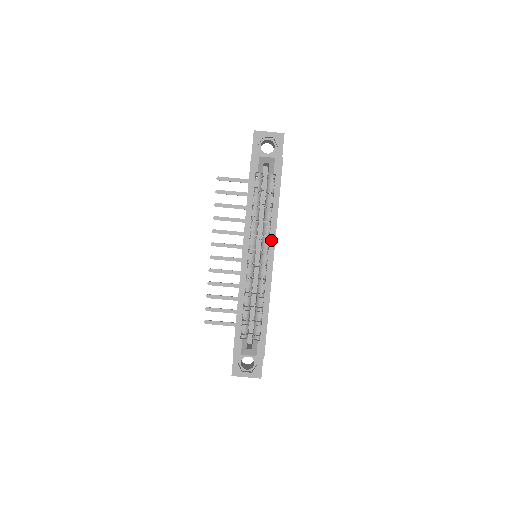
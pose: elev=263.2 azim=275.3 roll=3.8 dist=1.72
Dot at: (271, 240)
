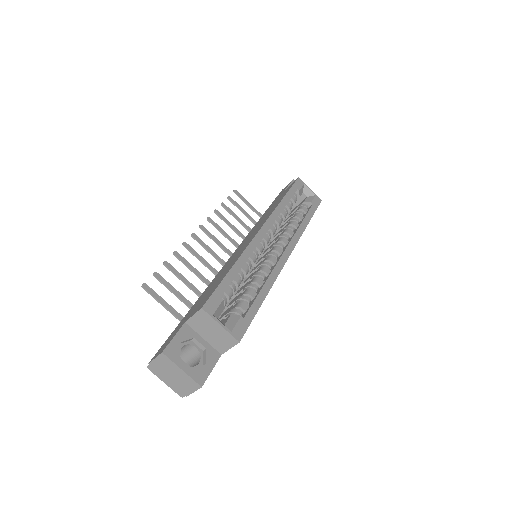
Dot at: (293, 240)
